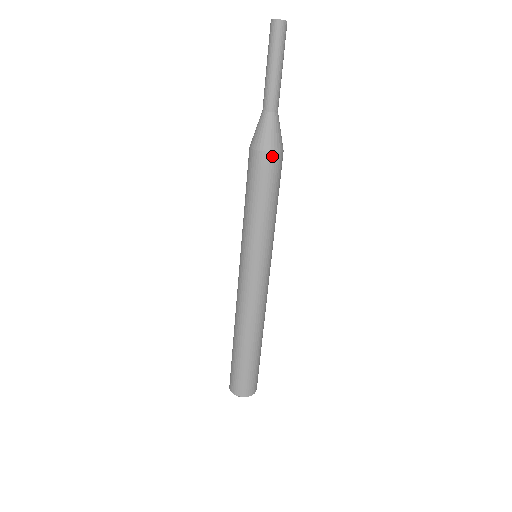
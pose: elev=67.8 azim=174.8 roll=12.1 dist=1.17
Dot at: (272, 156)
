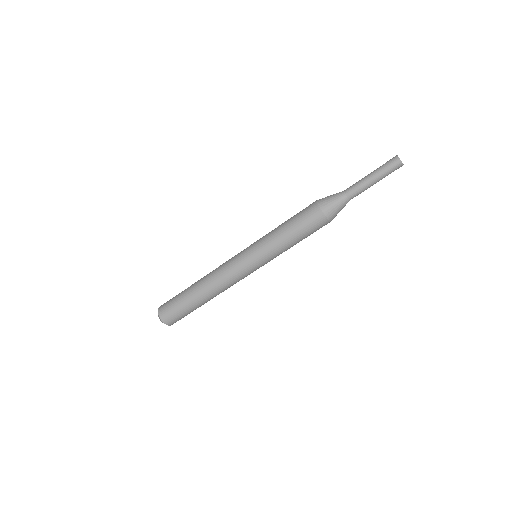
Dot at: (325, 220)
